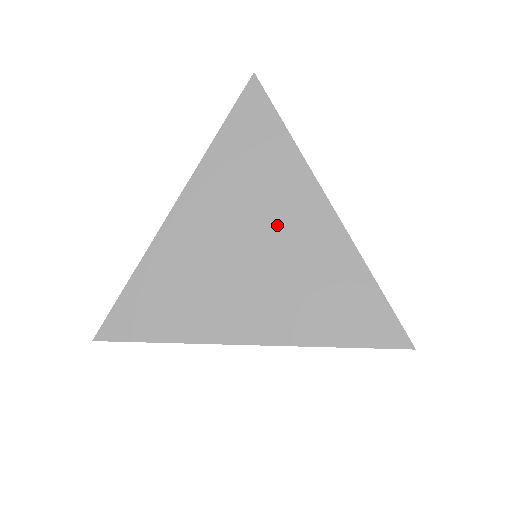
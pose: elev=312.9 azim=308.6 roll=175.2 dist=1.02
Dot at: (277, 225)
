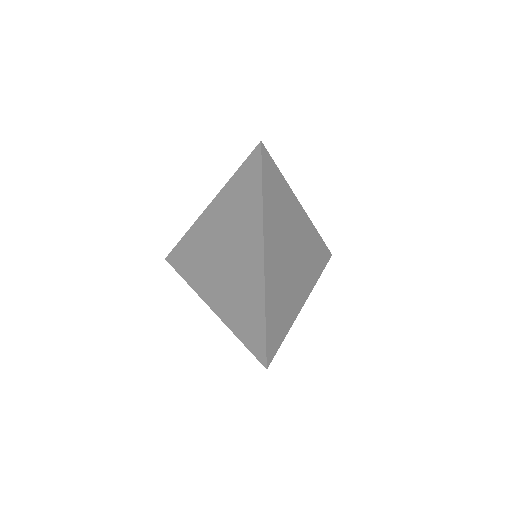
Dot at: (238, 249)
